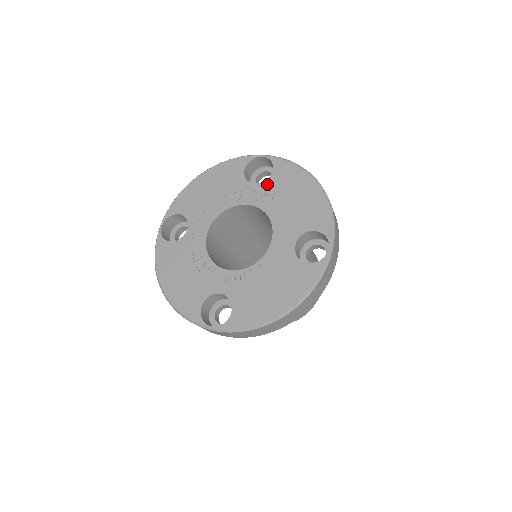
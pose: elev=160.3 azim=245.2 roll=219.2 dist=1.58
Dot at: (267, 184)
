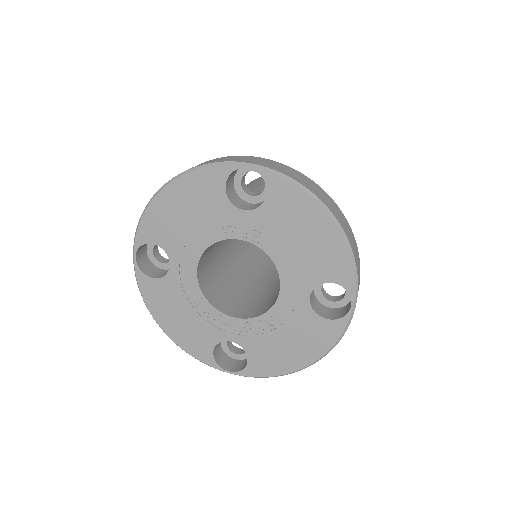
Dot at: (262, 213)
